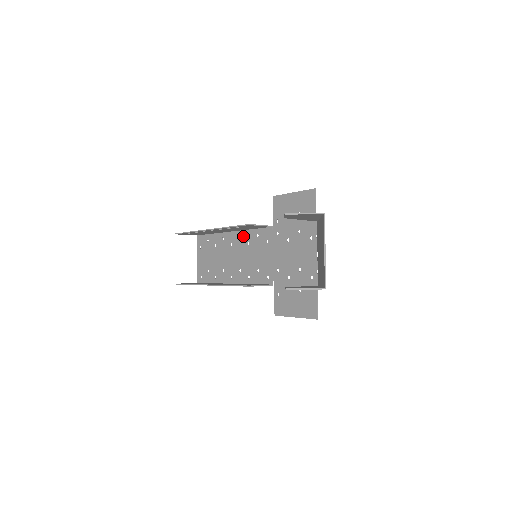
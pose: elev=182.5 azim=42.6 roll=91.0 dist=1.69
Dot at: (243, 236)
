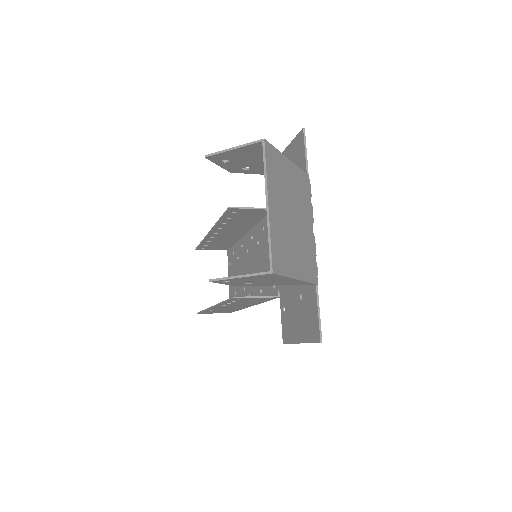
Dot at: (254, 235)
